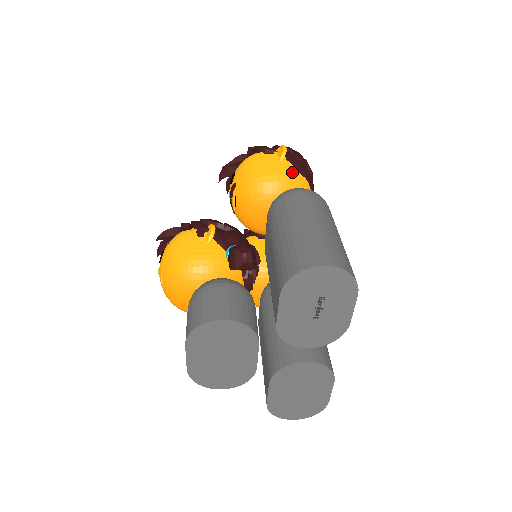
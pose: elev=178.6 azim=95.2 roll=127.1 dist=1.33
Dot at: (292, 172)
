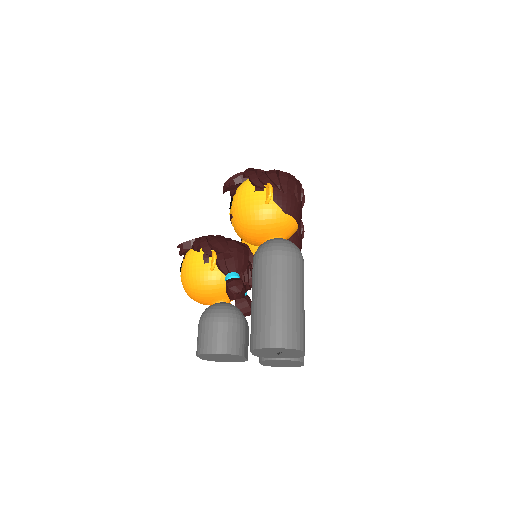
Dot at: (276, 214)
